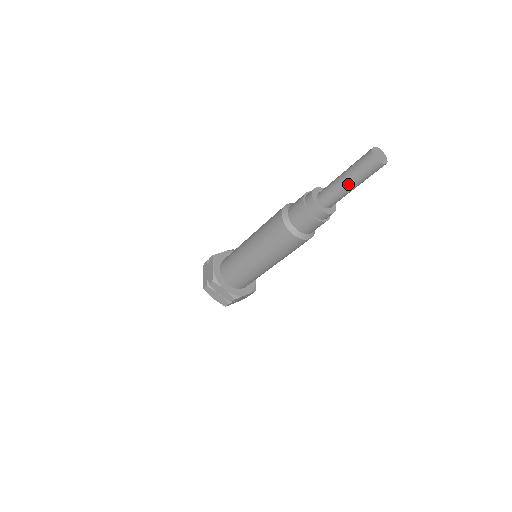
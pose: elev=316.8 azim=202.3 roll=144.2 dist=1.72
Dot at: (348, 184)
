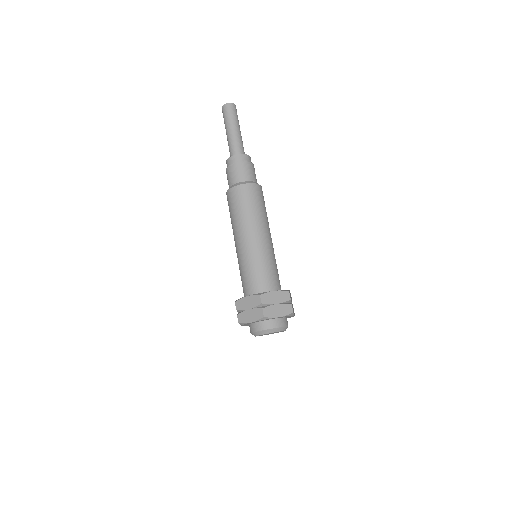
Dot at: (229, 131)
